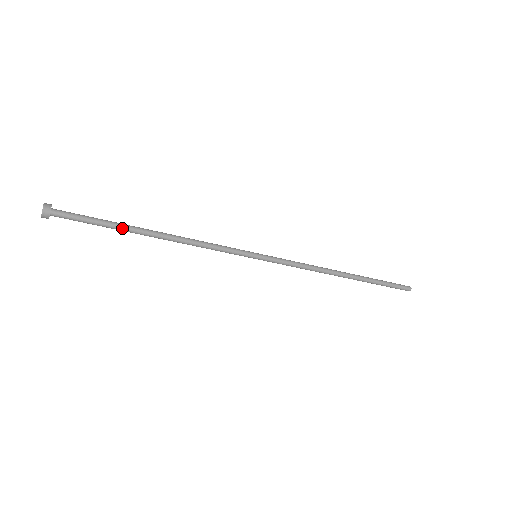
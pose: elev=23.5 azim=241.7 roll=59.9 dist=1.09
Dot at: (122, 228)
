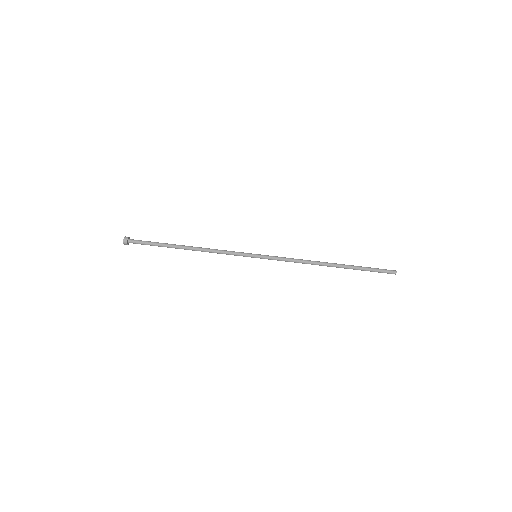
Dot at: (167, 244)
